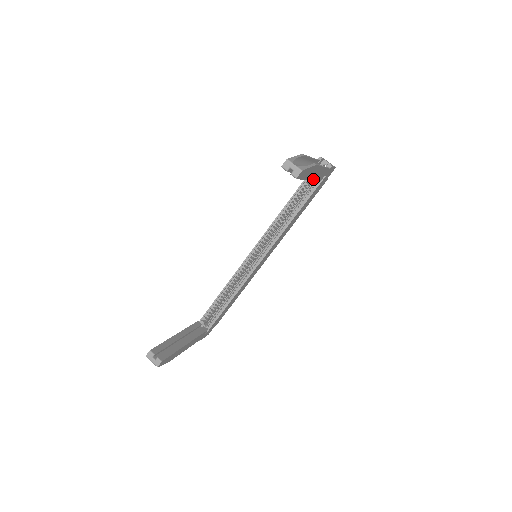
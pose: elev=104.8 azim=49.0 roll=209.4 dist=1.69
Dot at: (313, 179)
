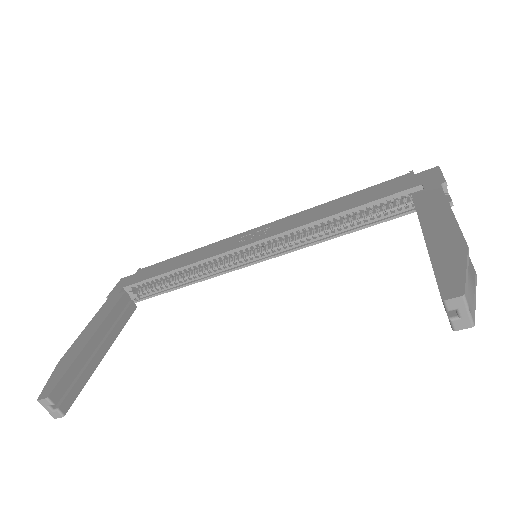
Dot at: occluded
